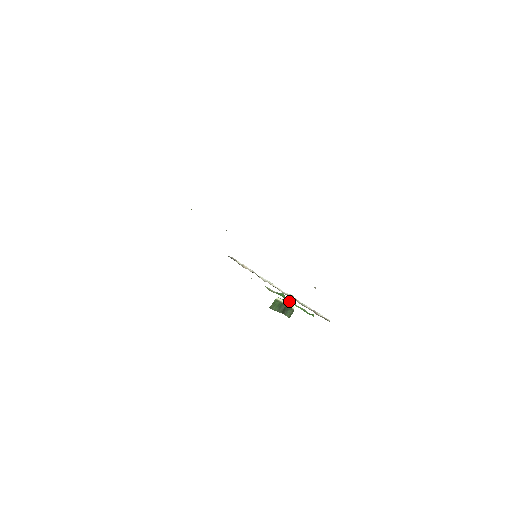
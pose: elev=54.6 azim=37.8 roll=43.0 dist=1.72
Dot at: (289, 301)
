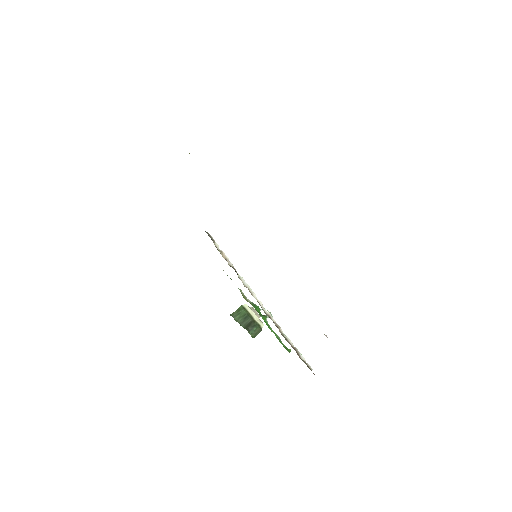
Dot at: (264, 320)
